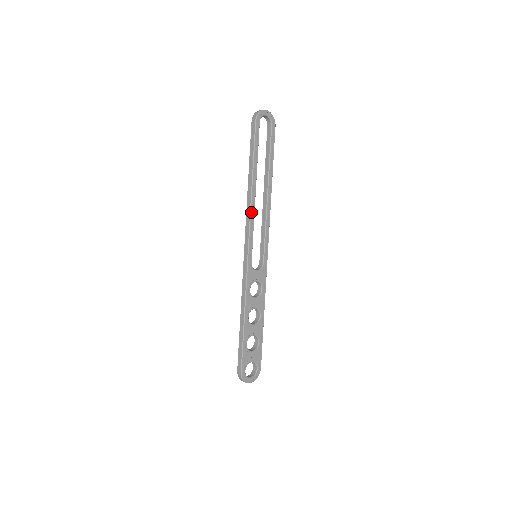
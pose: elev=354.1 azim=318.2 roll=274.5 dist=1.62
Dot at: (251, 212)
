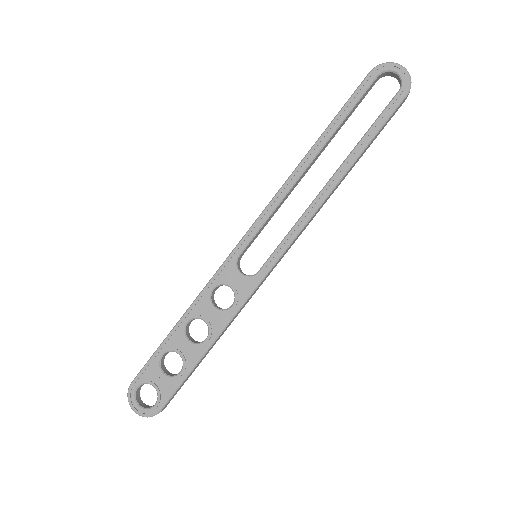
Dot at: (282, 189)
